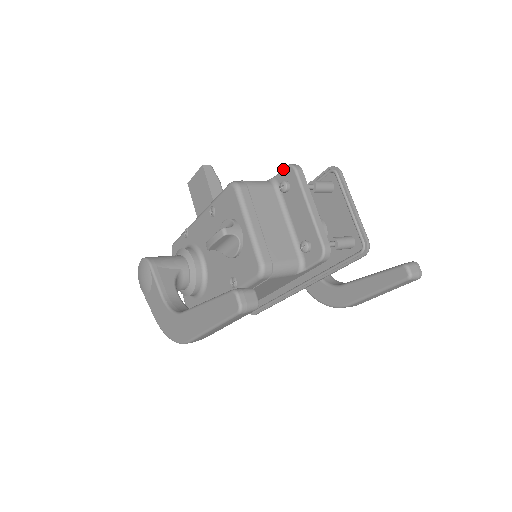
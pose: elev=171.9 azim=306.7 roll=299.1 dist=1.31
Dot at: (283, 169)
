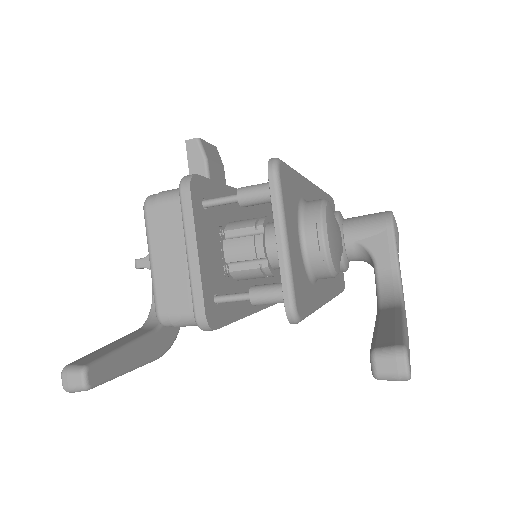
Dot at: occluded
